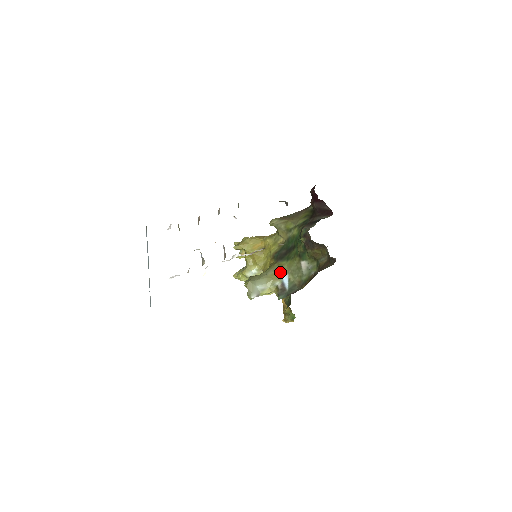
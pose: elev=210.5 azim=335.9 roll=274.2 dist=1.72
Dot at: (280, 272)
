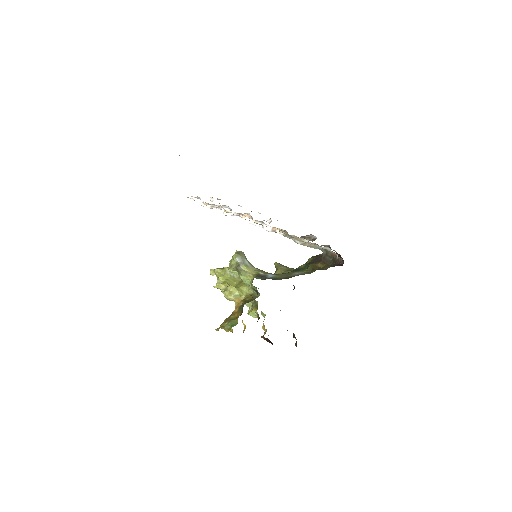
Dot at: (268, 273)
